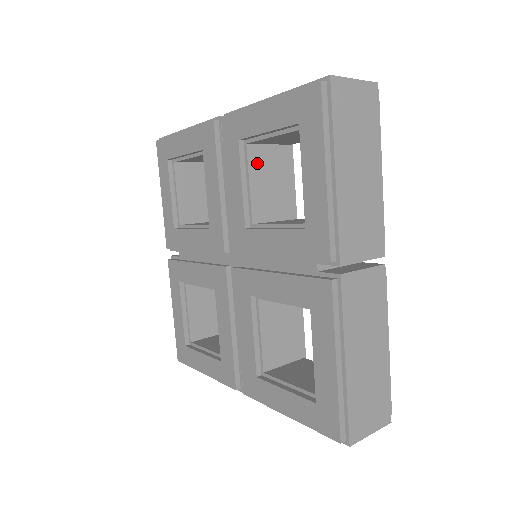
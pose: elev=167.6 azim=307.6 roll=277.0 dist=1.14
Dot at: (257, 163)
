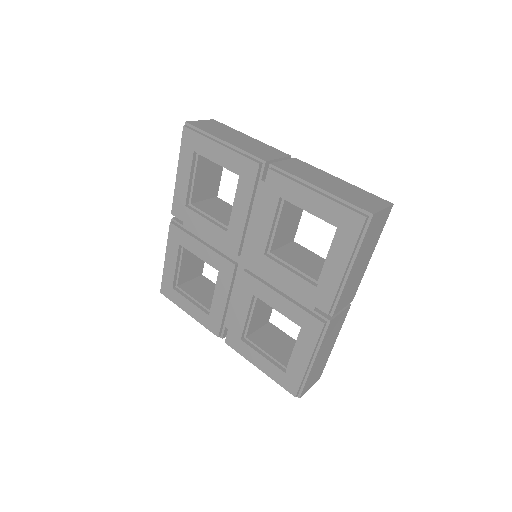
Dot at: (286, 211)
